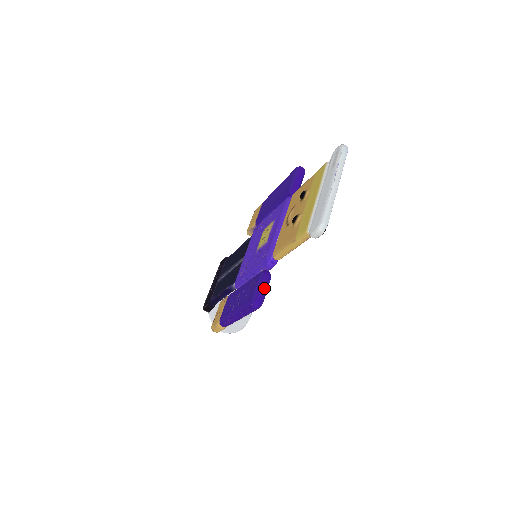
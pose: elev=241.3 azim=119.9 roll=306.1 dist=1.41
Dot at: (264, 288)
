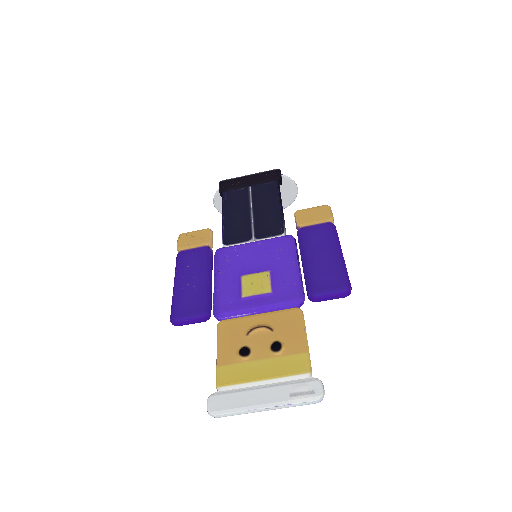
Dot at: (190, 323)
